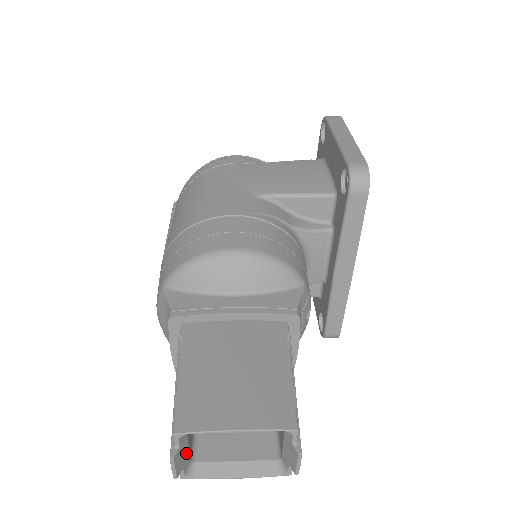
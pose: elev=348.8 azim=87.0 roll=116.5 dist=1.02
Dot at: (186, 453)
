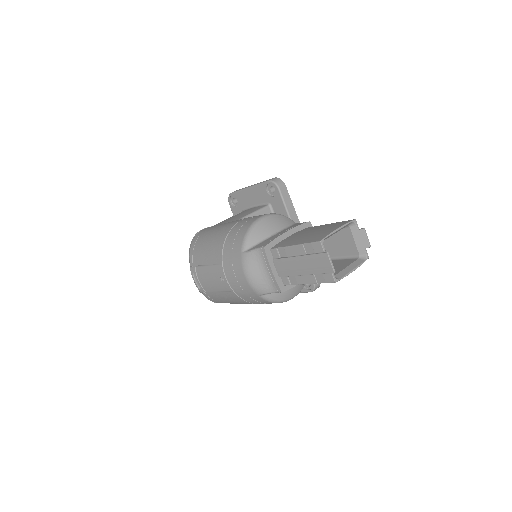
Dot at: occluded
